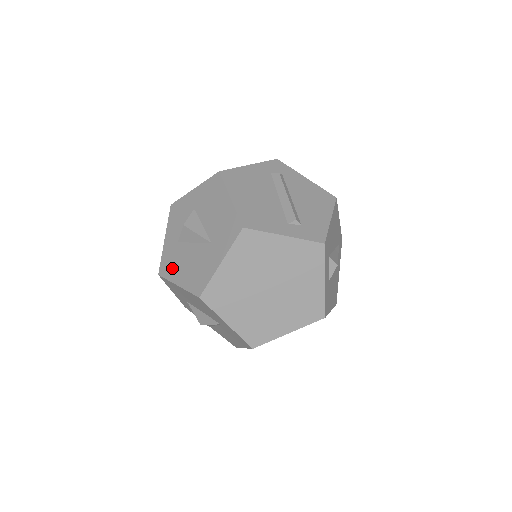
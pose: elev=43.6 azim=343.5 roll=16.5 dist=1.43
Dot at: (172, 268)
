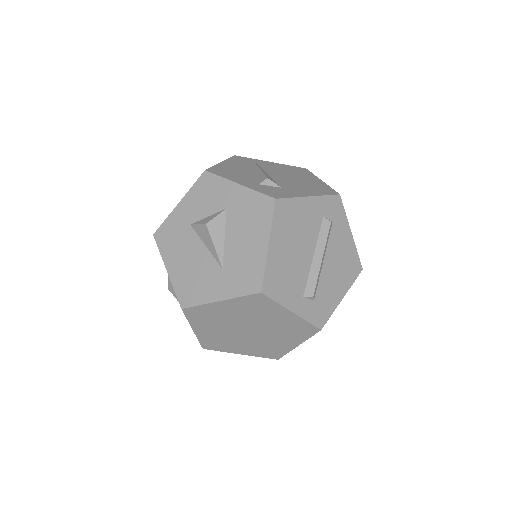
Dot at: (170, 246)
